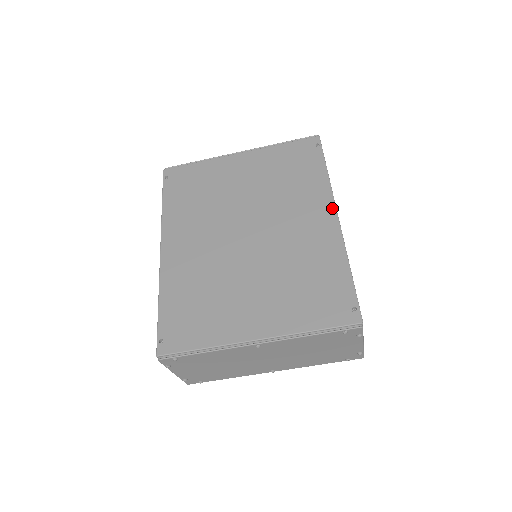
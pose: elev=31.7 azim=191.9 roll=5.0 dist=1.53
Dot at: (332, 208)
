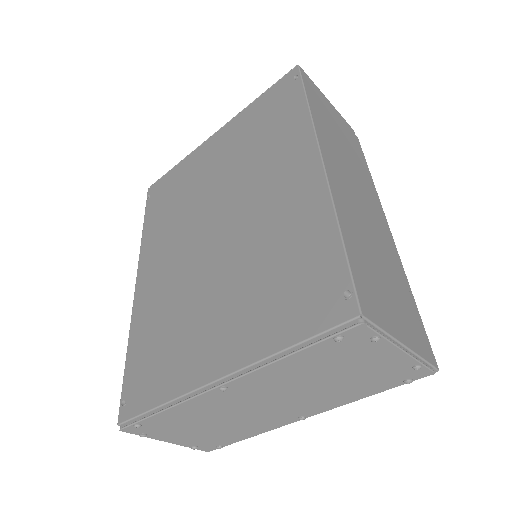
Dot at: (313, 149)
